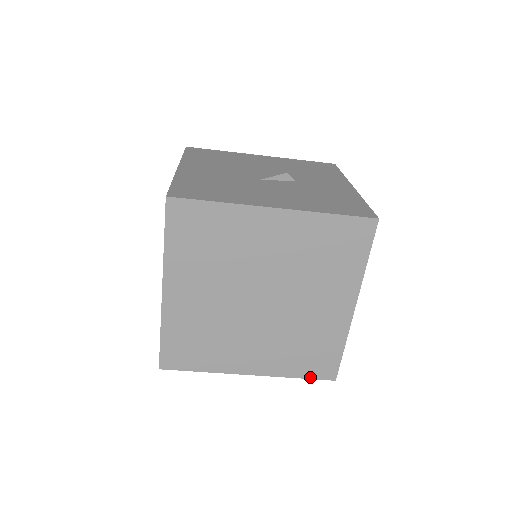
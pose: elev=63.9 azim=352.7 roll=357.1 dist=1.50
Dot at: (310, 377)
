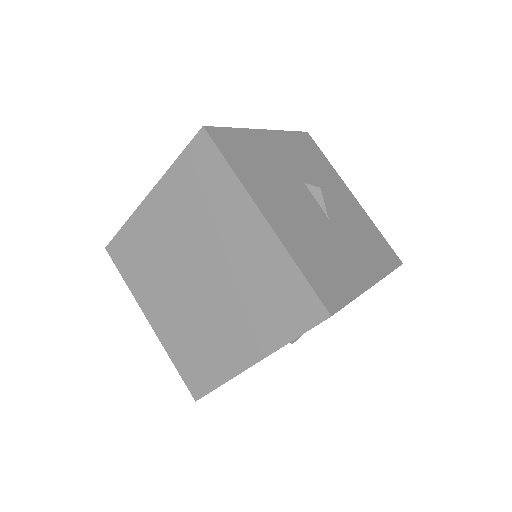
Dot at: (304, 330)
